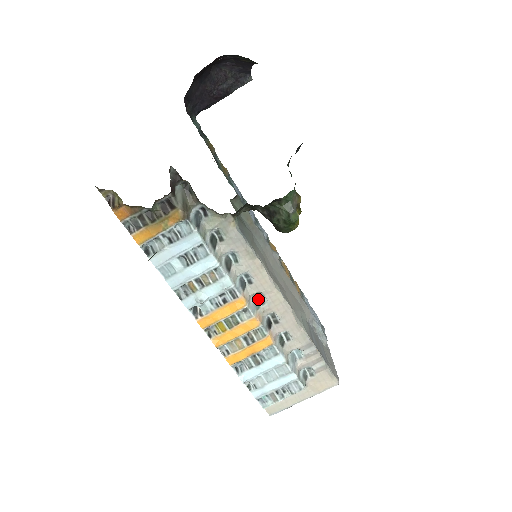
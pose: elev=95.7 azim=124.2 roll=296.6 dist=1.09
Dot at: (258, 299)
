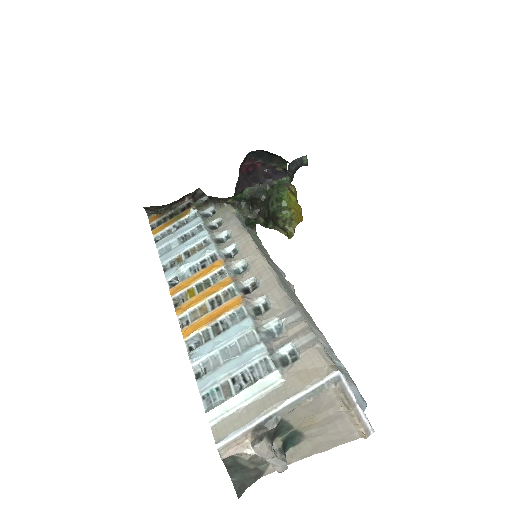
Dot at: (241, 271)
